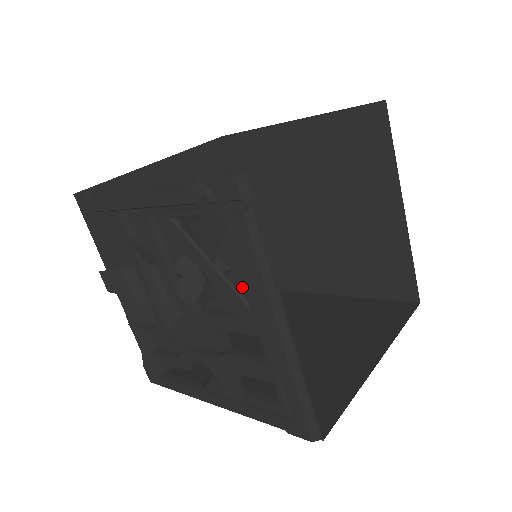
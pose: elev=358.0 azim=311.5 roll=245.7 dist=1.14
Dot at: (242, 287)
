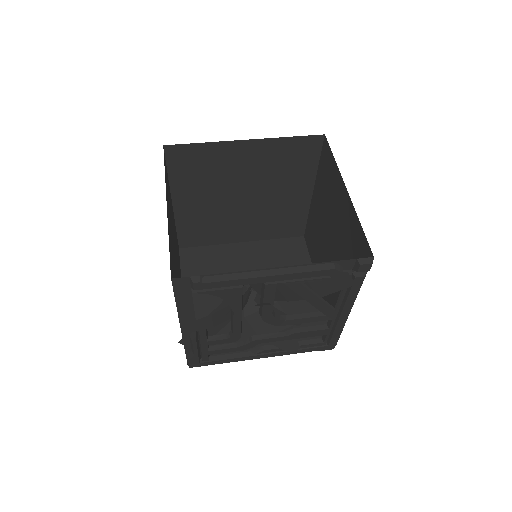
Dot at: occluded
